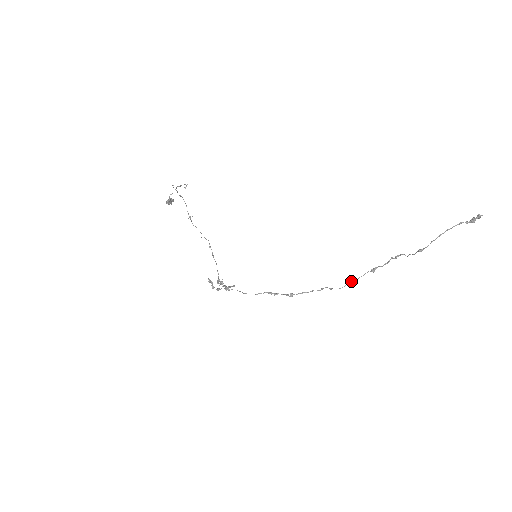
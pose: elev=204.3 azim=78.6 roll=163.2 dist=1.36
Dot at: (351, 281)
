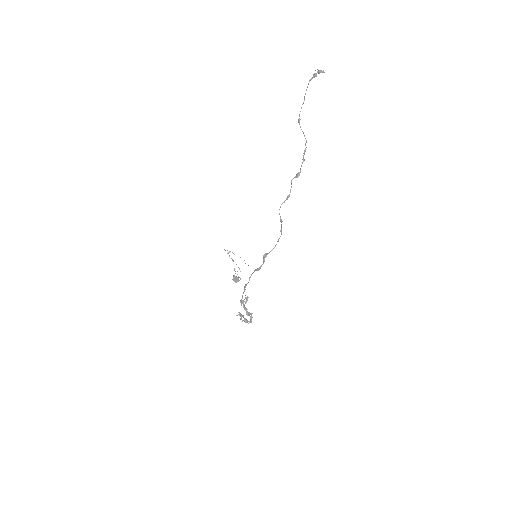
Dot at: (287, 197)
